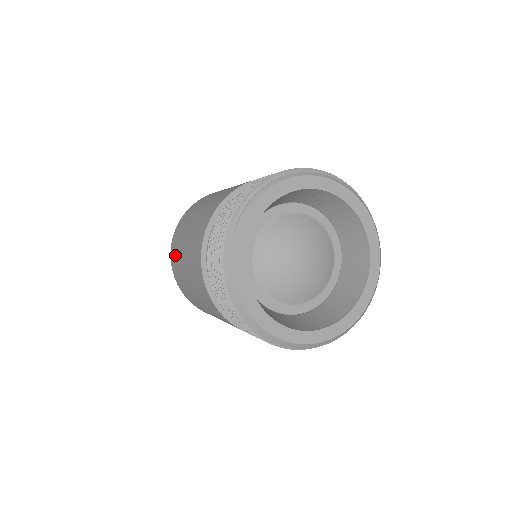
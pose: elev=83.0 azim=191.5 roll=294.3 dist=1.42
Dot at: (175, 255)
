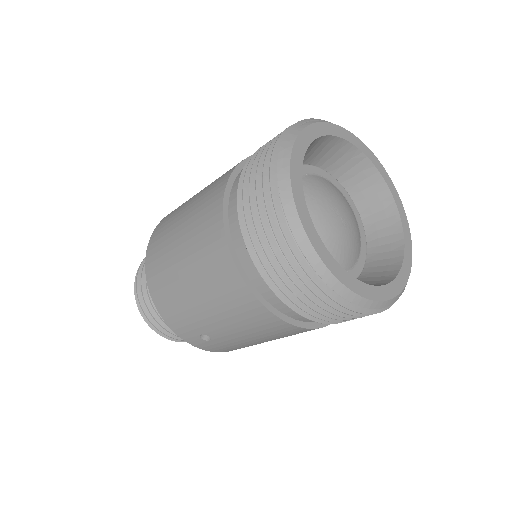
Dot at: (173, 211)
